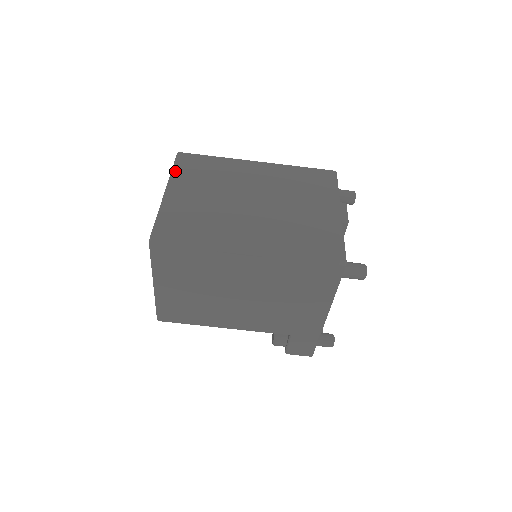
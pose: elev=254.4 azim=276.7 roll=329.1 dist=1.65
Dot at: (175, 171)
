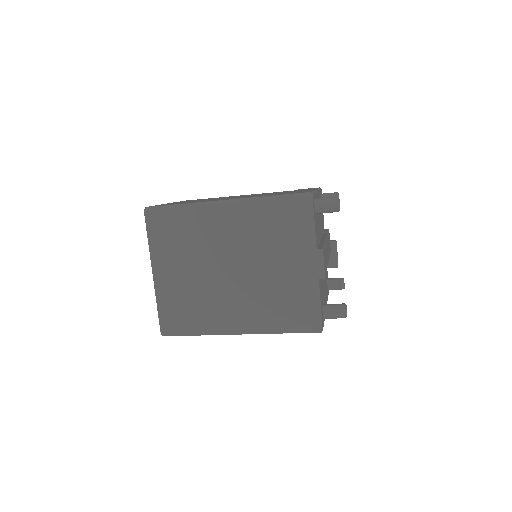
Dot at: (151, 243)
